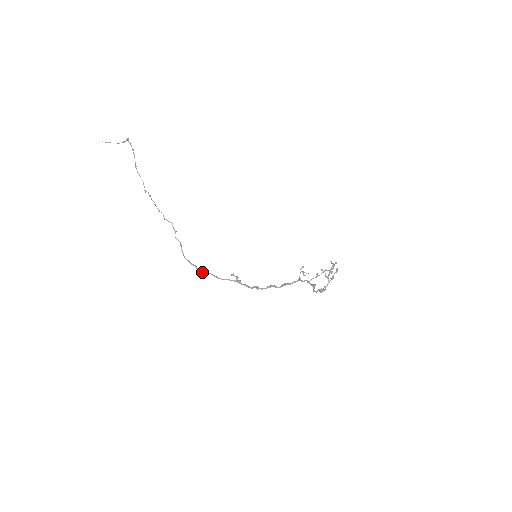
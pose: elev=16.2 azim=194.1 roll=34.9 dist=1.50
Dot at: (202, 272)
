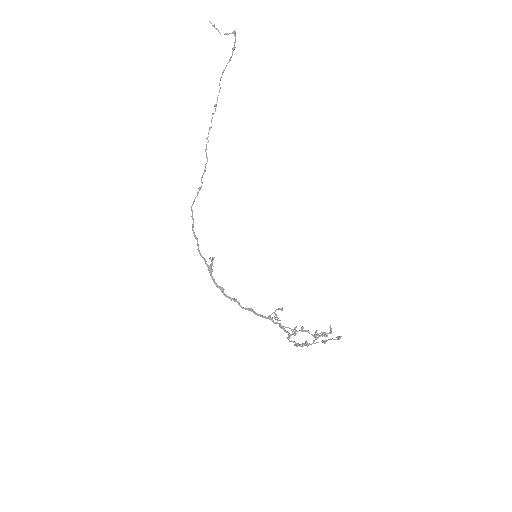
Dot at: (193, 232)
